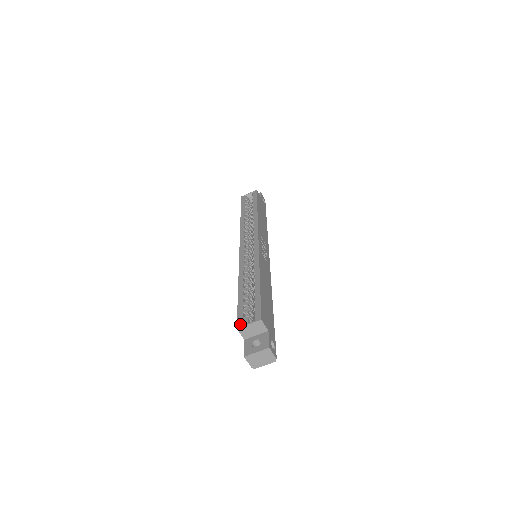
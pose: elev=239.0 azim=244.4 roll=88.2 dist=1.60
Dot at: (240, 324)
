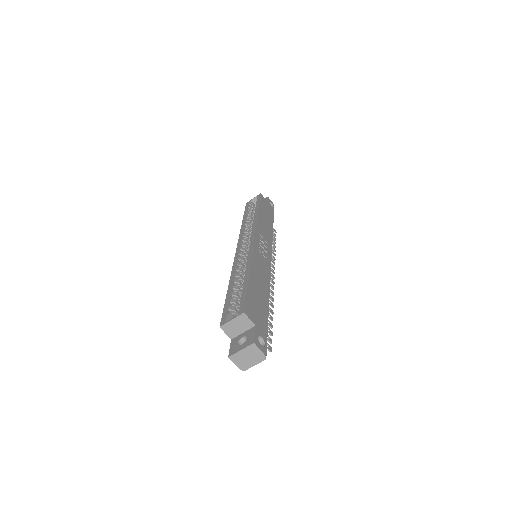
Dot at: (223, 322)
